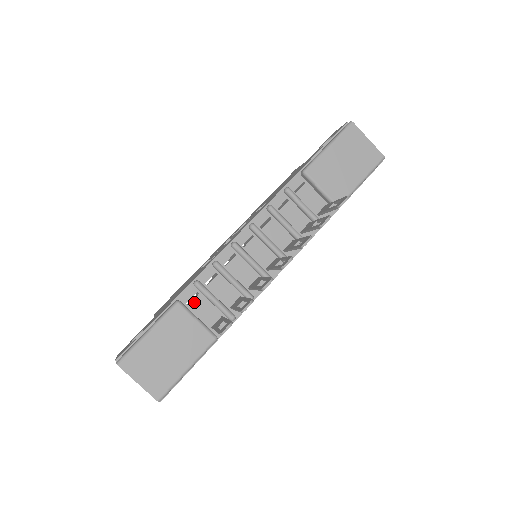
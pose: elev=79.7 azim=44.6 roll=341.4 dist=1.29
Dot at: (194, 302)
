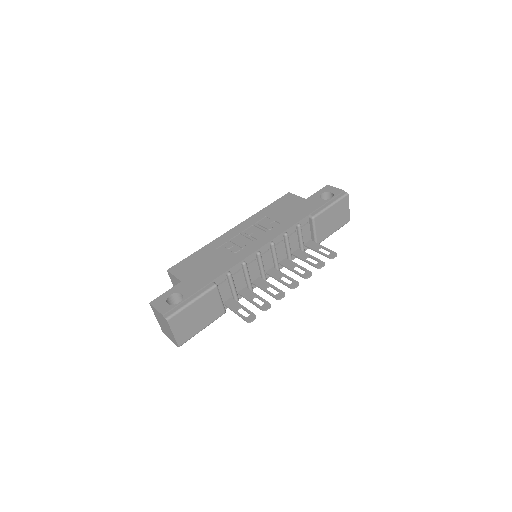
Dot at: (221, 285)
